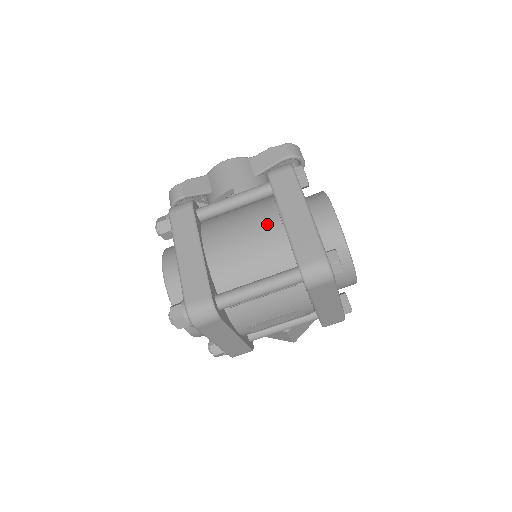
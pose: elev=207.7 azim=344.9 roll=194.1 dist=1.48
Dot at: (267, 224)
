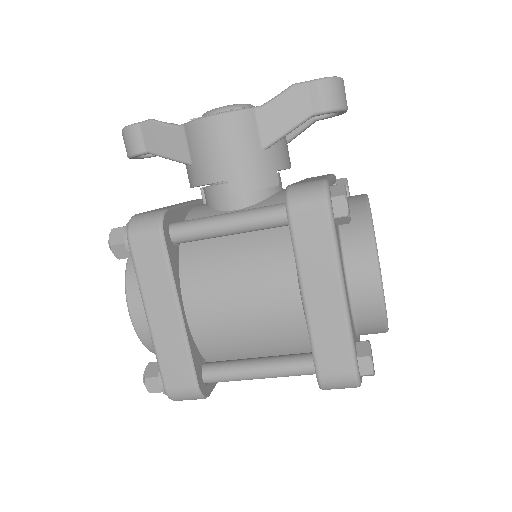
Dot at: (278, 296)
